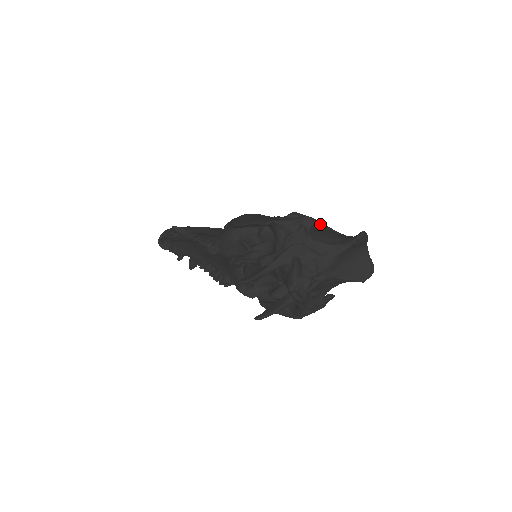
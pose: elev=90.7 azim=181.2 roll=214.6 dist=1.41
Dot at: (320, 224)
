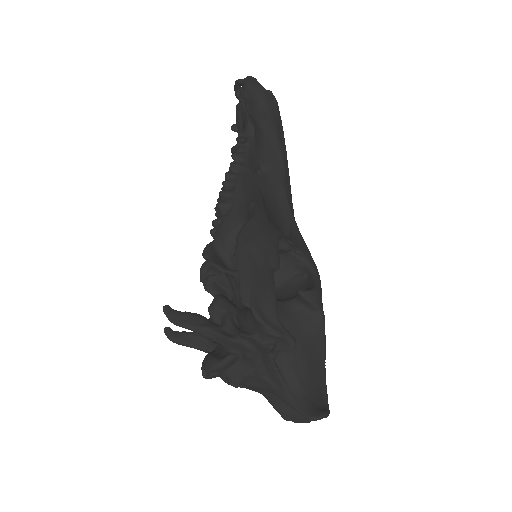
Dot at: (319, 336)
